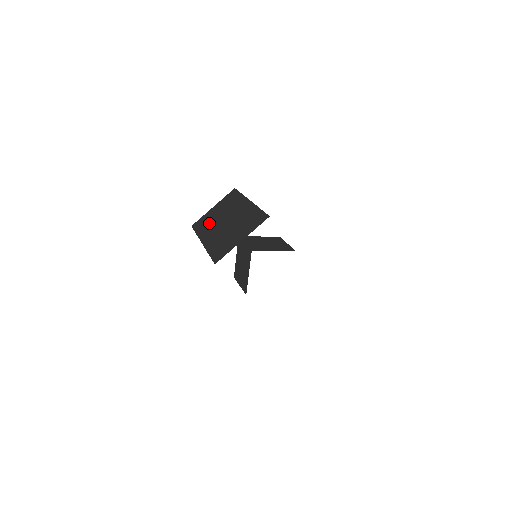
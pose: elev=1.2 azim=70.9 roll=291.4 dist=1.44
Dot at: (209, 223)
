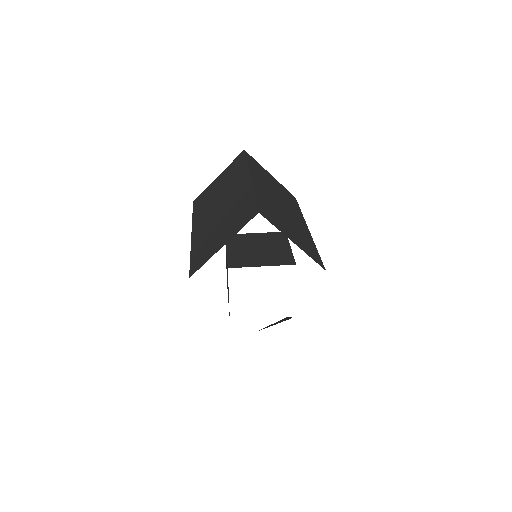
Dot at: (206, 203)
